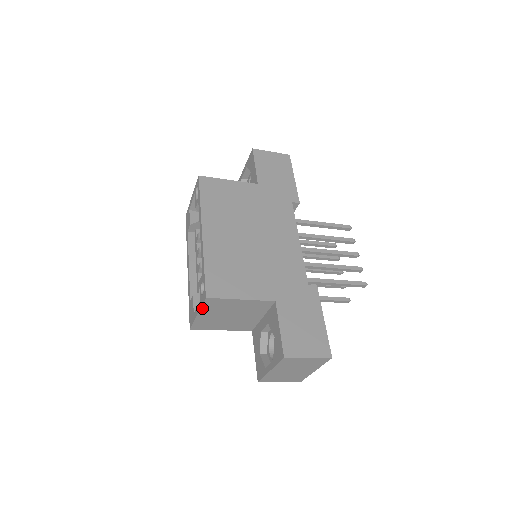
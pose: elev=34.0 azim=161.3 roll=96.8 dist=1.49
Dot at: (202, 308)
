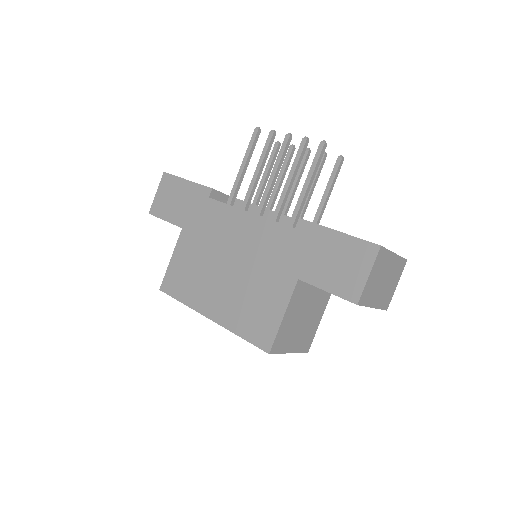
Dot at: (282, 352)
